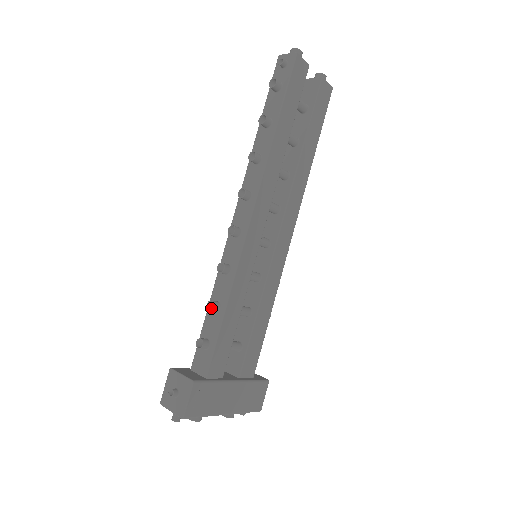
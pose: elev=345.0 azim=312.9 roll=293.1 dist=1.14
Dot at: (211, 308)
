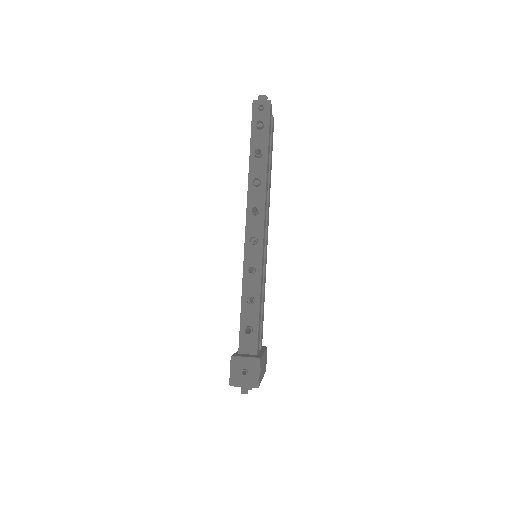
Dot at: occluded
